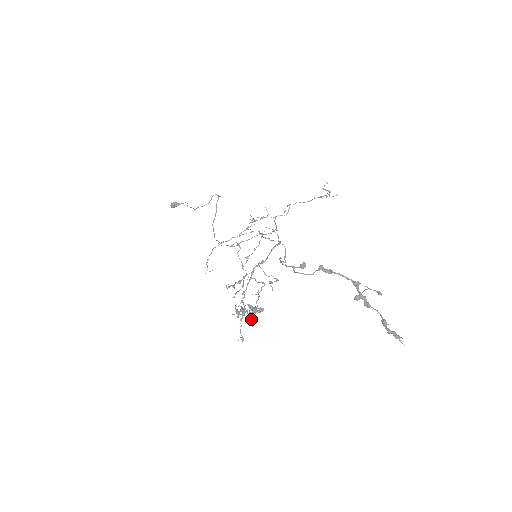
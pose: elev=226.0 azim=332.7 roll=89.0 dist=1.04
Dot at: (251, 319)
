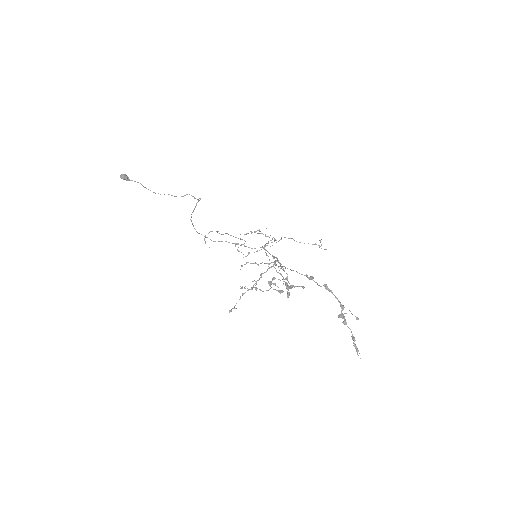
Dot at: occluded
